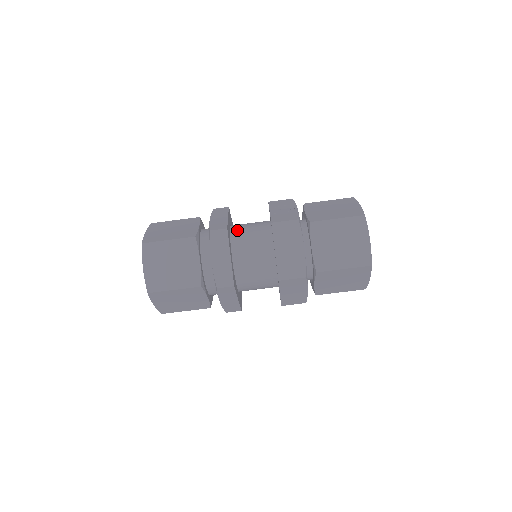
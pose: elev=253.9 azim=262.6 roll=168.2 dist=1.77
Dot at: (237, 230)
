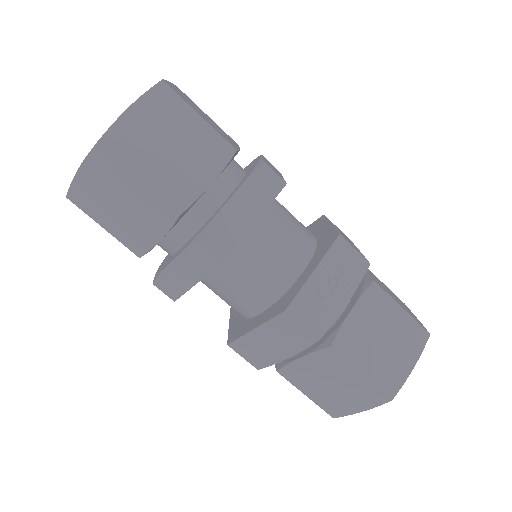
Dot at: (253, 240)
